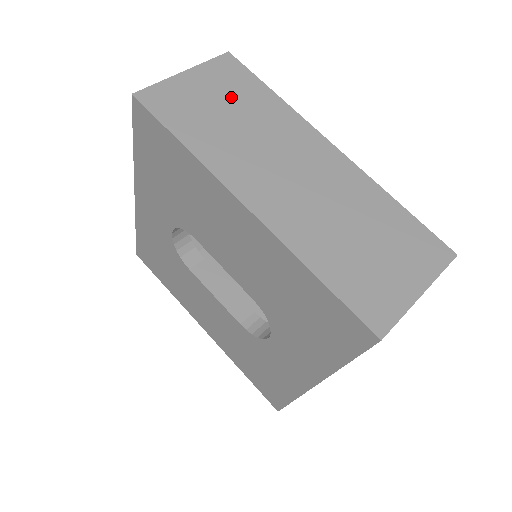
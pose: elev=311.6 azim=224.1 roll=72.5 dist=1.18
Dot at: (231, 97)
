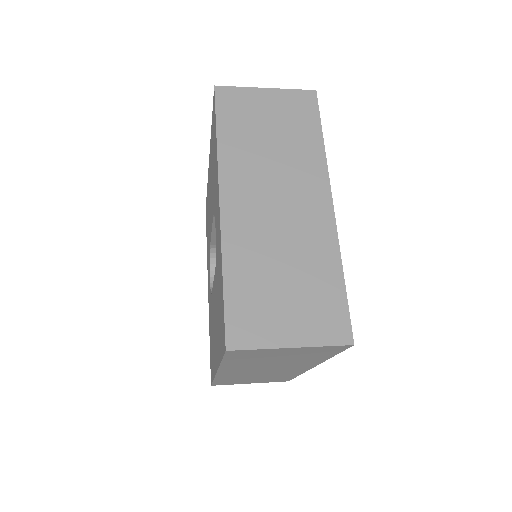
Dot at: occluded
